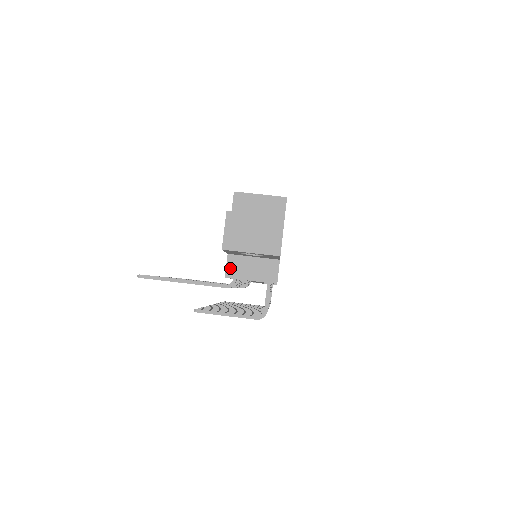
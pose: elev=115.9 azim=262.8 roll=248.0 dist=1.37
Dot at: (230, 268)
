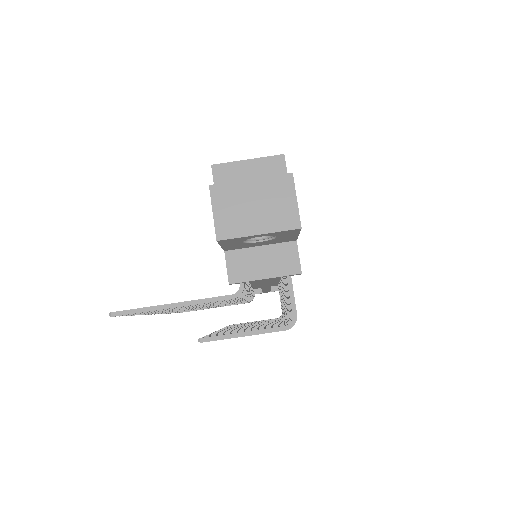
Dot at: (232, 269)
